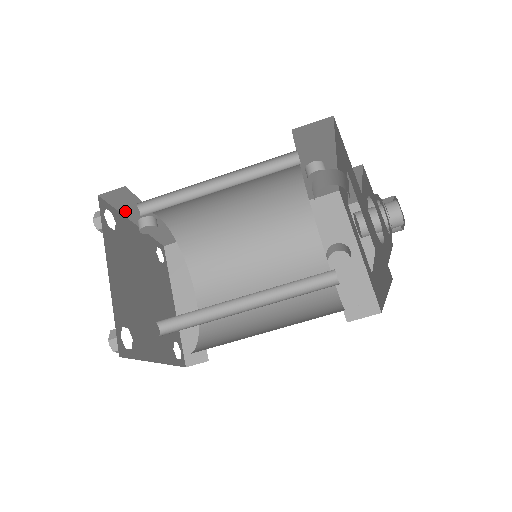
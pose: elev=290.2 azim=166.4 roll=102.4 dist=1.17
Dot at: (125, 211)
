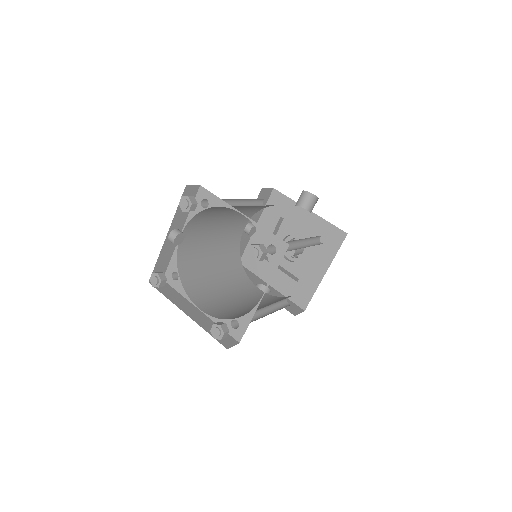
Dot at: (177, 214)
